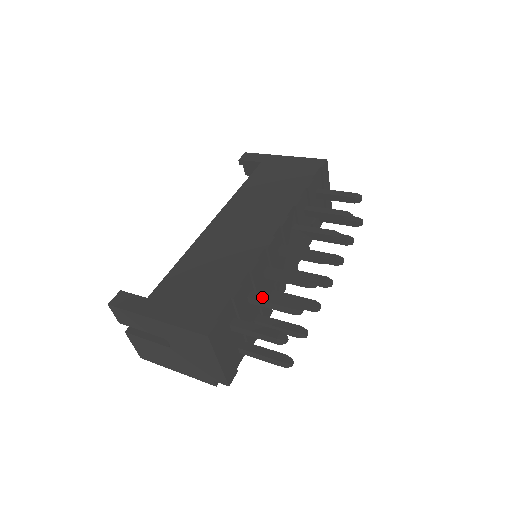
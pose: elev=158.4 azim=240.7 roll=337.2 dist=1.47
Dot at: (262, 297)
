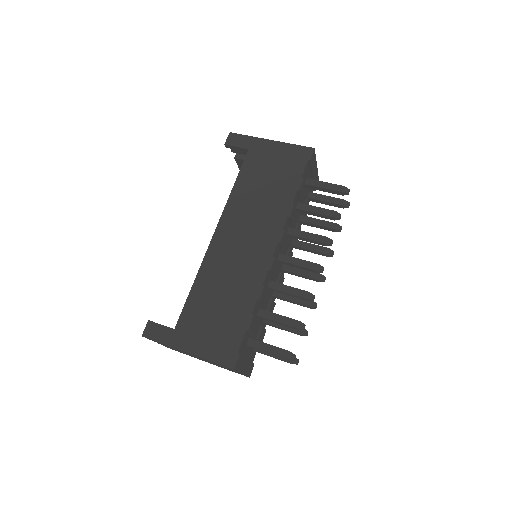
Dot at: (270, 316)
